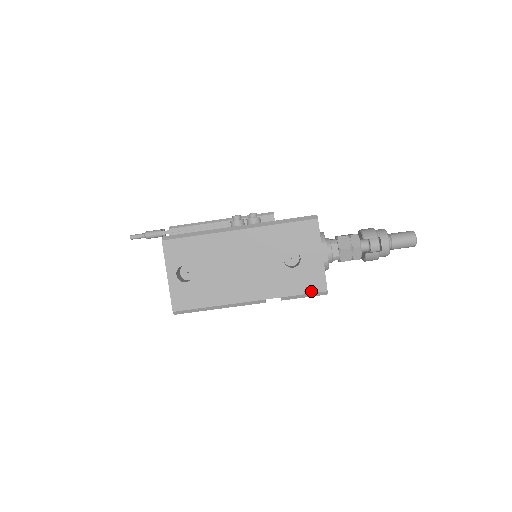
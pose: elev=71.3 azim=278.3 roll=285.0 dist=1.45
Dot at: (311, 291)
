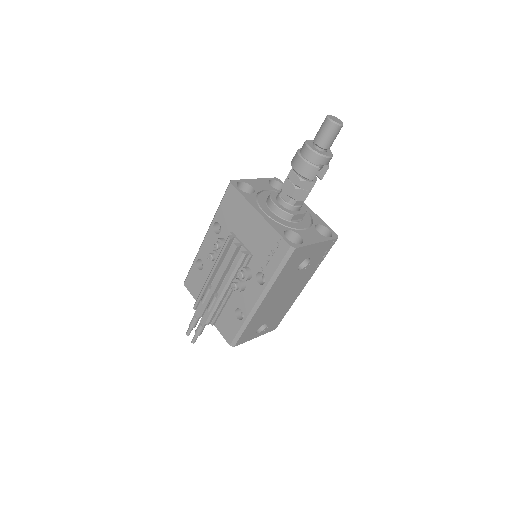
Dot at: (329, 249)
